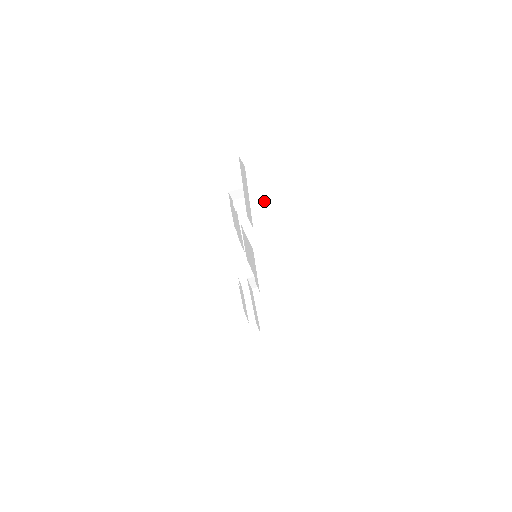
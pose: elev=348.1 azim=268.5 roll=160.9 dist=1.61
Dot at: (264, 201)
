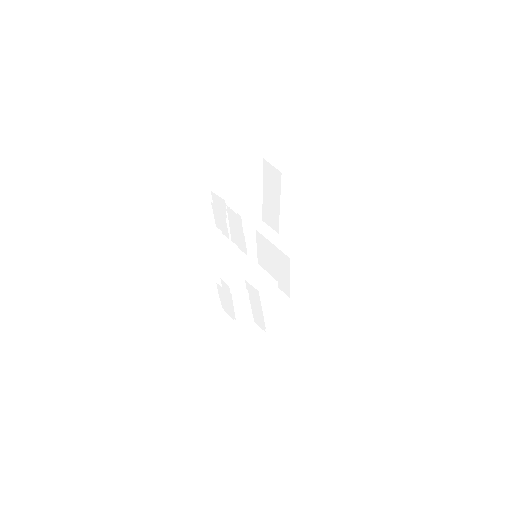
Dot at: (292, 204)
